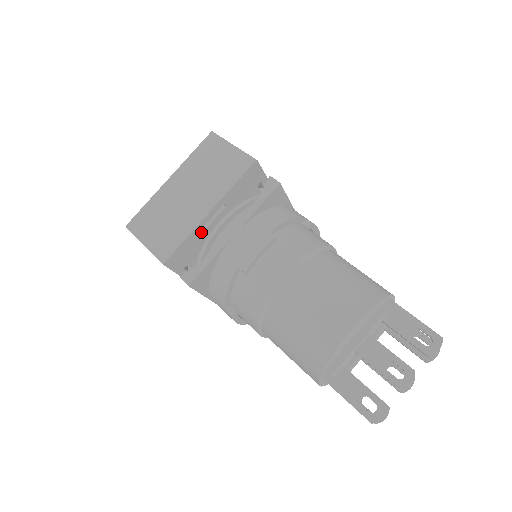
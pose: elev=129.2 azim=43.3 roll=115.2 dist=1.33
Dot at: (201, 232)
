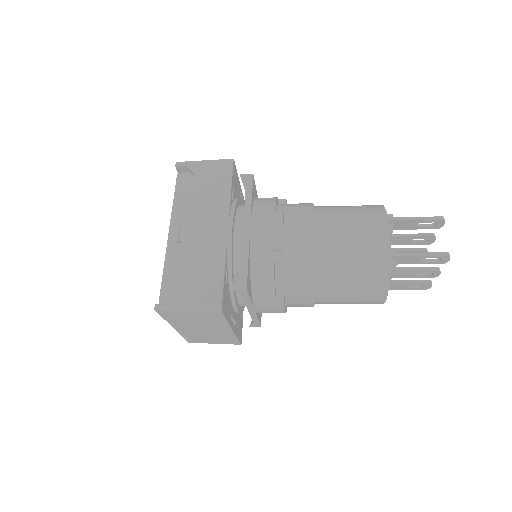
Dot at: (239, 190)
